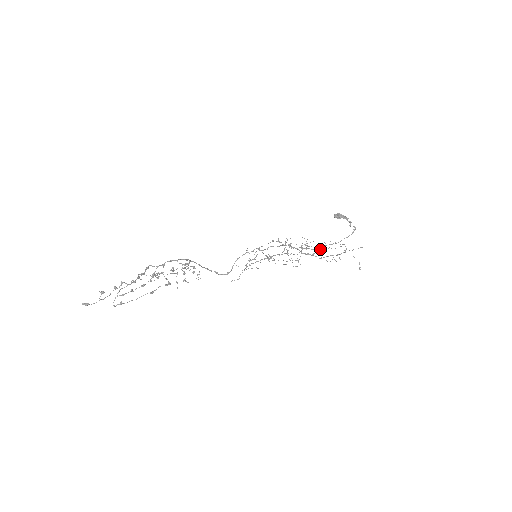
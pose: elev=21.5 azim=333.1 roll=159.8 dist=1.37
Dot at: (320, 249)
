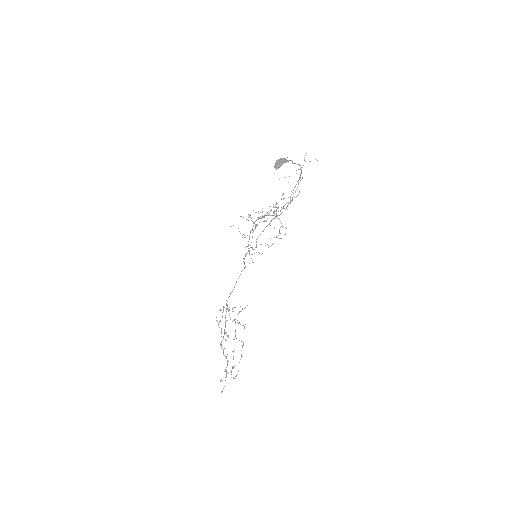
Dot at: occluded
